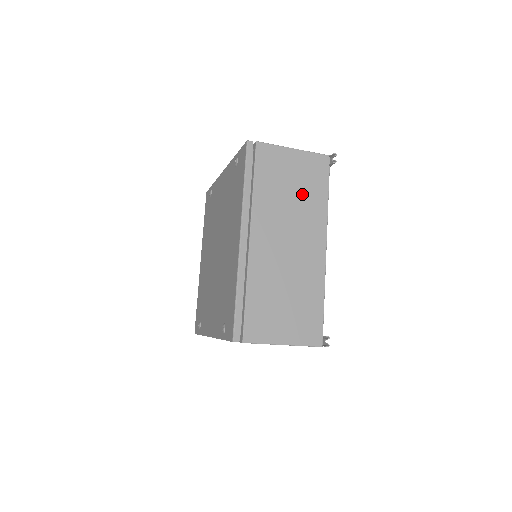
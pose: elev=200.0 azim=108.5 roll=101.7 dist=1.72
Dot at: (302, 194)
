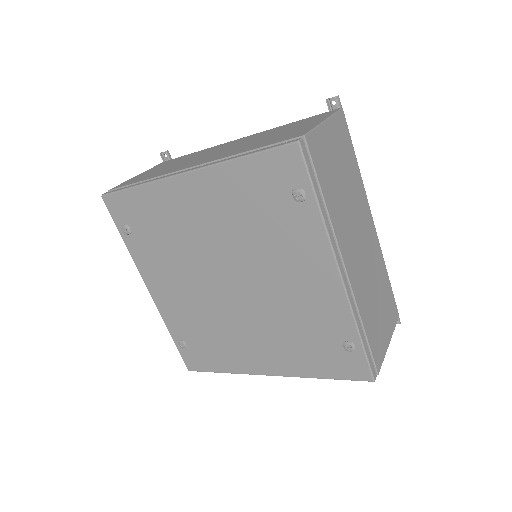
Dot at: occluded
